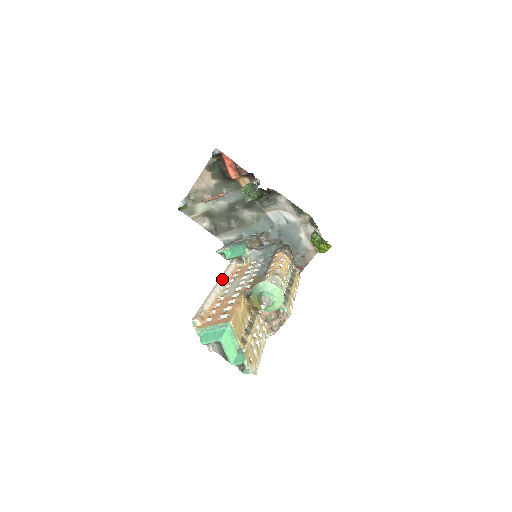
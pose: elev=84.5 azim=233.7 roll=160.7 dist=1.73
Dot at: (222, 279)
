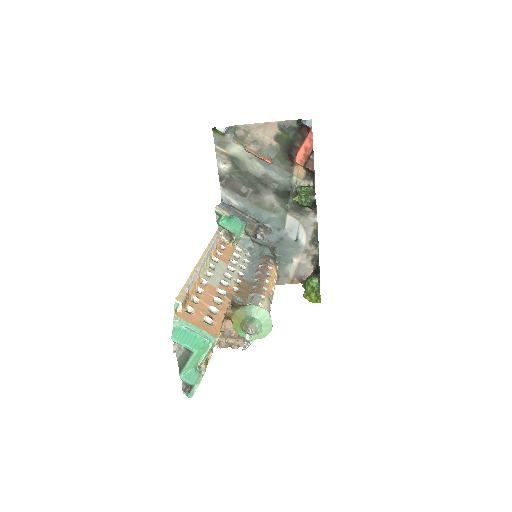
Dot at: (209, 251)
